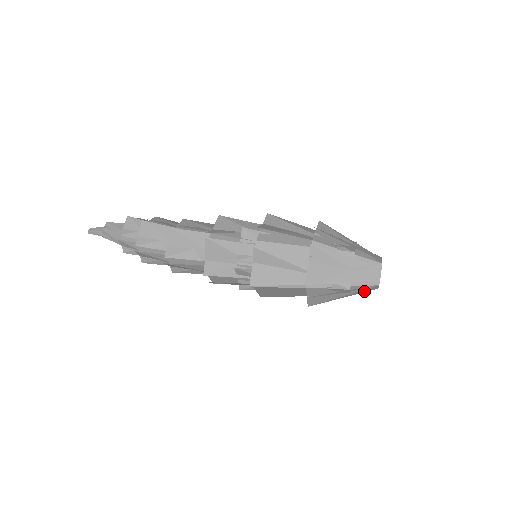
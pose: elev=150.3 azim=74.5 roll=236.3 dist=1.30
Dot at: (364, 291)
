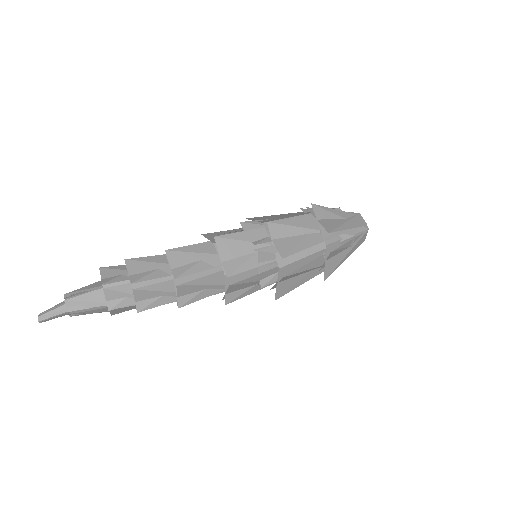
Dot at: (358, 245)
